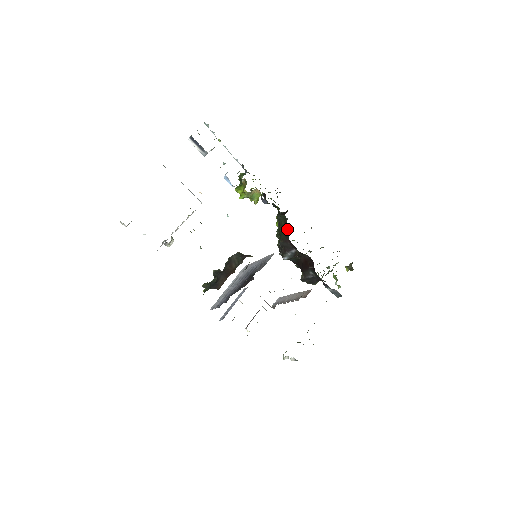
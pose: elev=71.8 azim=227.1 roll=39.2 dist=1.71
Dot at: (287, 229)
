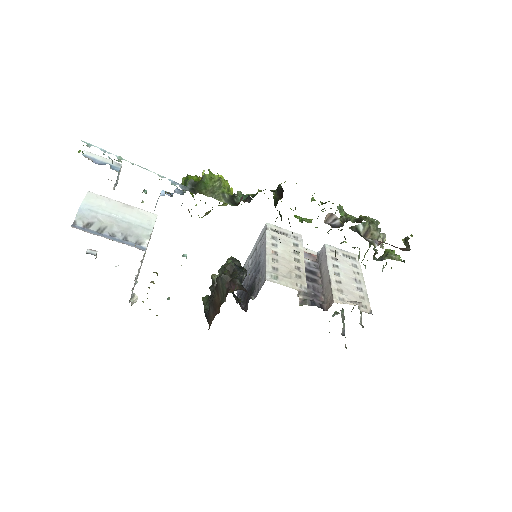
Dot at: occluded
